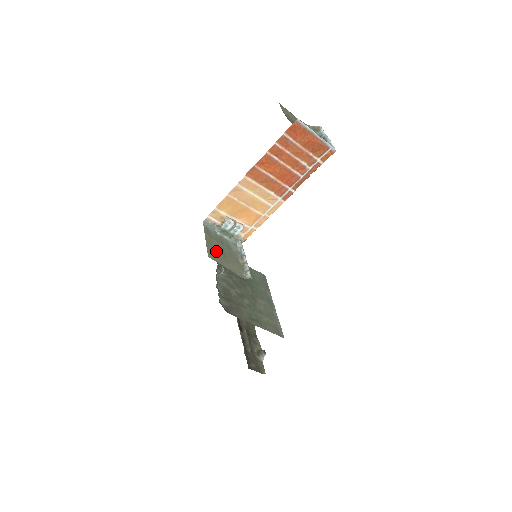
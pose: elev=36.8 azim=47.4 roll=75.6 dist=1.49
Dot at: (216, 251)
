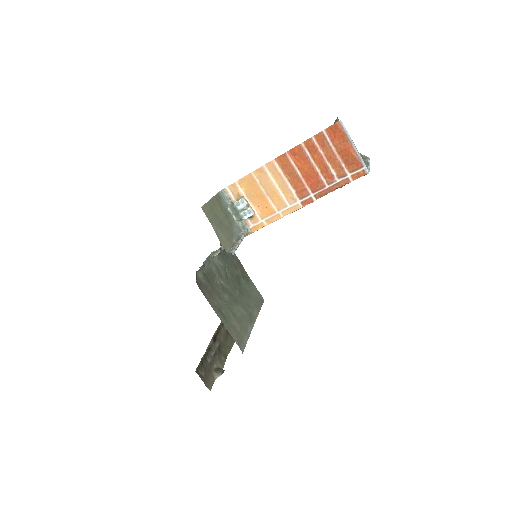
Dot at: (214, 213)
